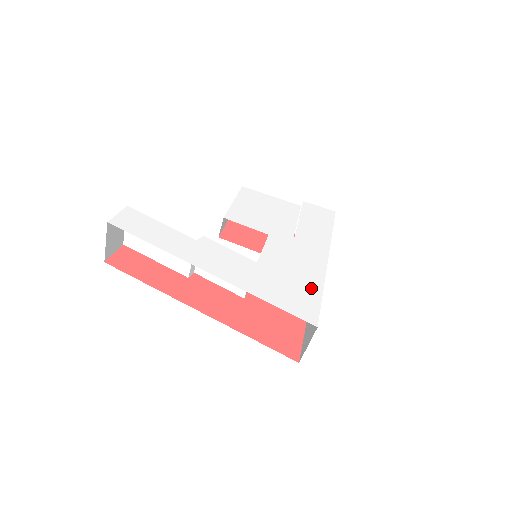
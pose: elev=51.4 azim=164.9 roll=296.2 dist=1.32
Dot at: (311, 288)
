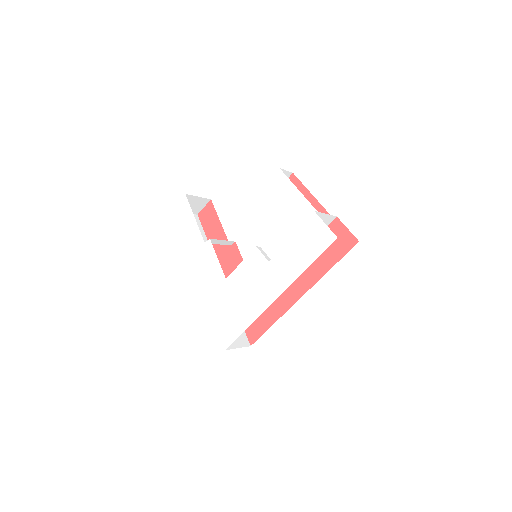
Dot at: (243, 319)
